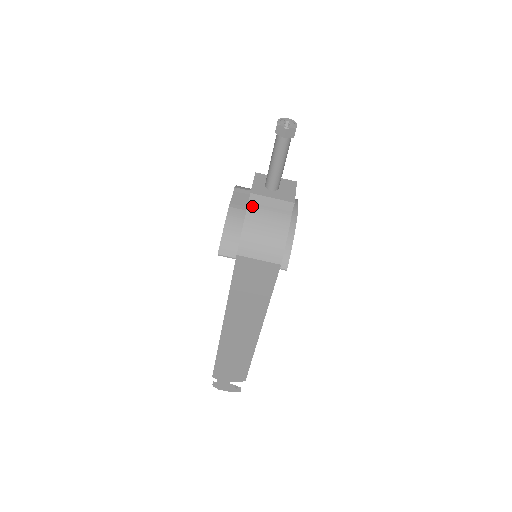
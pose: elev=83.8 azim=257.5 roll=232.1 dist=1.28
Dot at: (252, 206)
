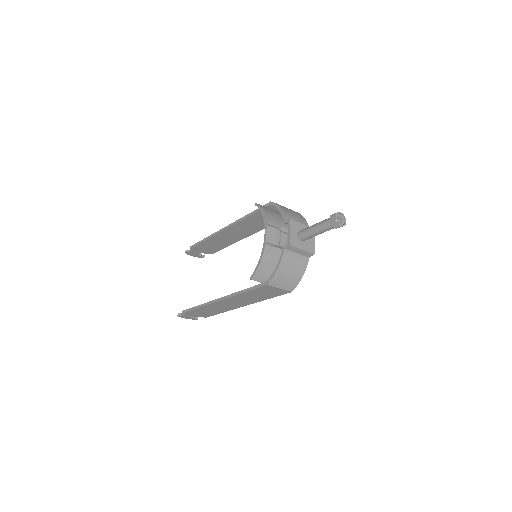
Dot at: (287, 252)
